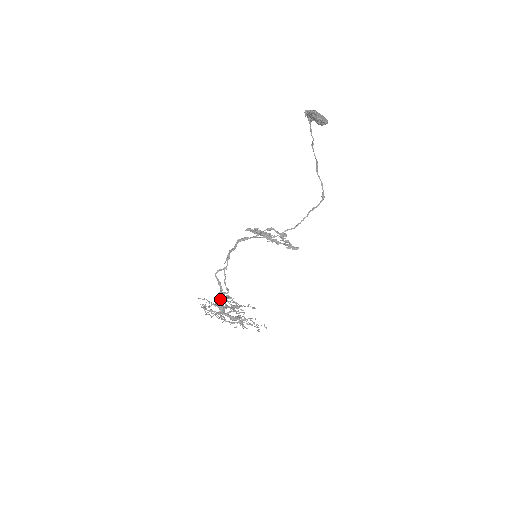
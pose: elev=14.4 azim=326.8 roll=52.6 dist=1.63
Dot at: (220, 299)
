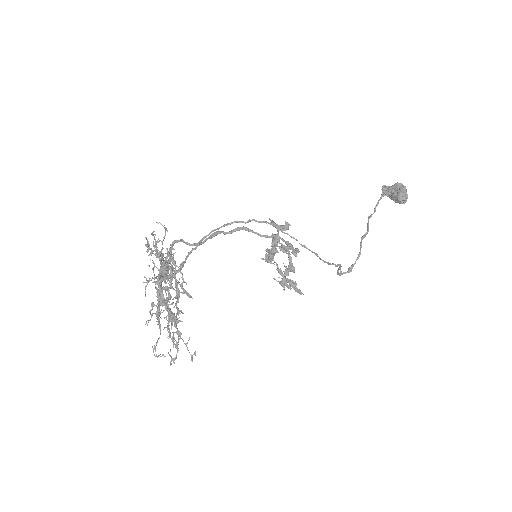
Dot at: occluded
